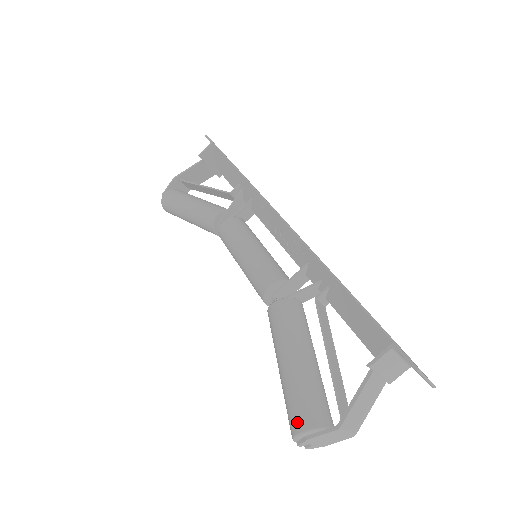
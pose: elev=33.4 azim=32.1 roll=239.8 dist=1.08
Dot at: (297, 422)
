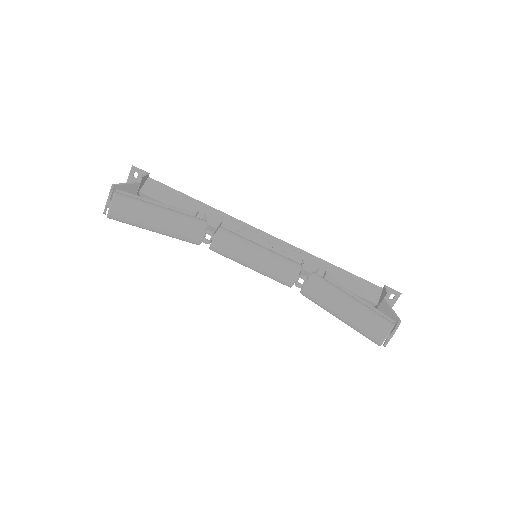
Dot at: (387, 322)
